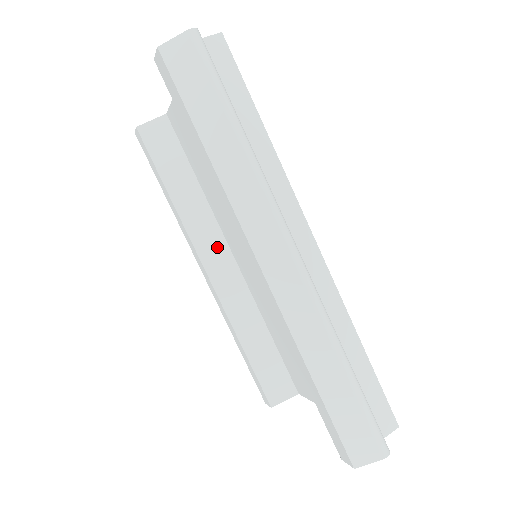
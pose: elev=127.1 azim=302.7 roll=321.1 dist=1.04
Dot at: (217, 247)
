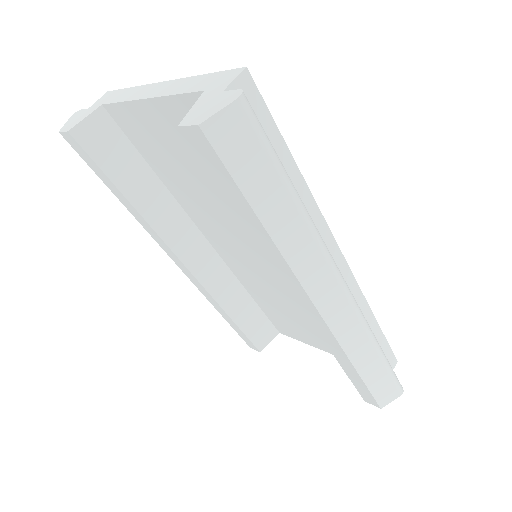
Dot at: (192, 239)
